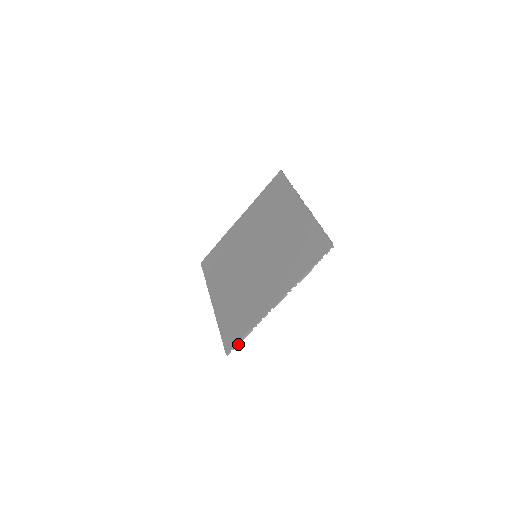
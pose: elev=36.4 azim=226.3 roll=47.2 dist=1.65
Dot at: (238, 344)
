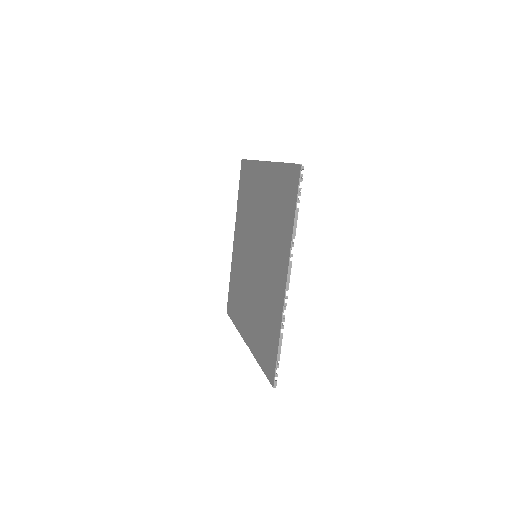
Dot at: (278, 365)
